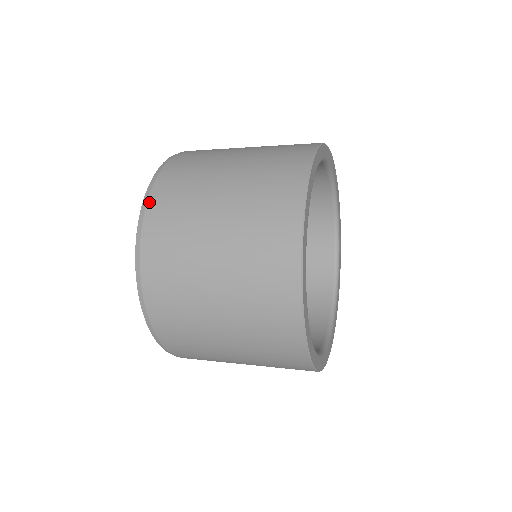
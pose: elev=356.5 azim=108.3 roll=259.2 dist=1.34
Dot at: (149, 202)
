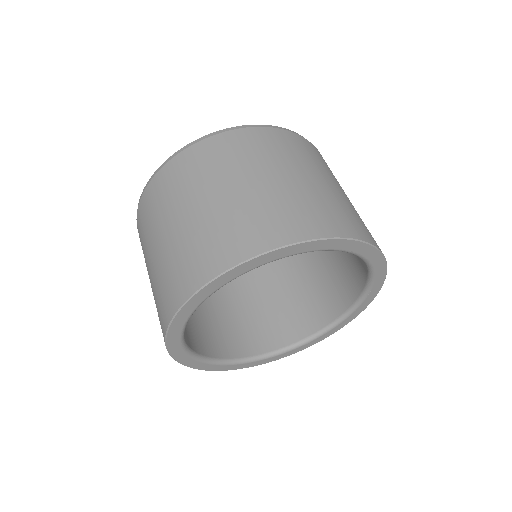
Dot at: (198, 143)
